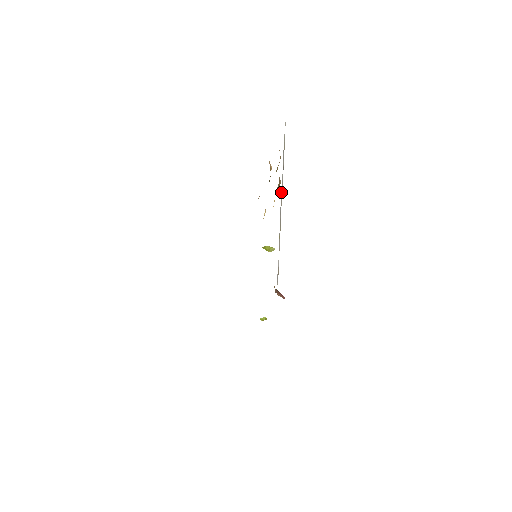
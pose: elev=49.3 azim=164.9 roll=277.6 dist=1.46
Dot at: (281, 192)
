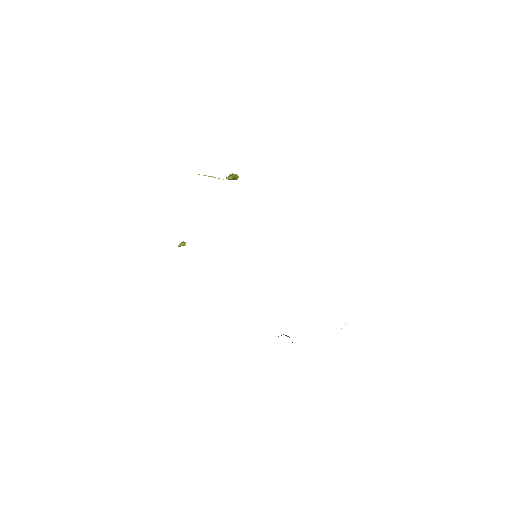
Dot at: occluded
